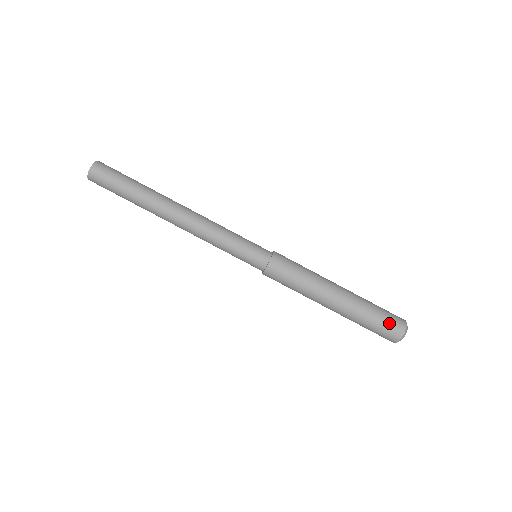
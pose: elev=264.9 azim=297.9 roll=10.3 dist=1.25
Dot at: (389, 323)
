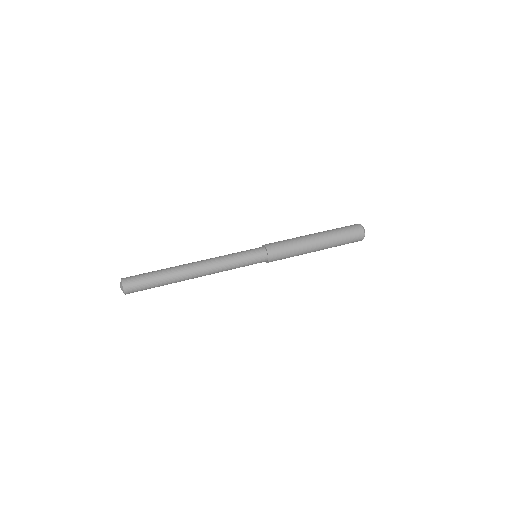
Dot at: occluded
